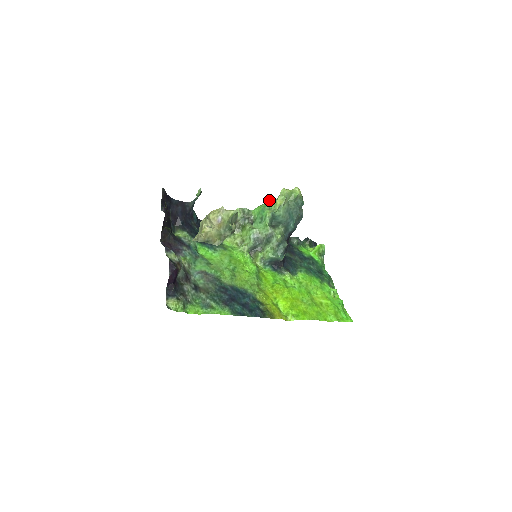
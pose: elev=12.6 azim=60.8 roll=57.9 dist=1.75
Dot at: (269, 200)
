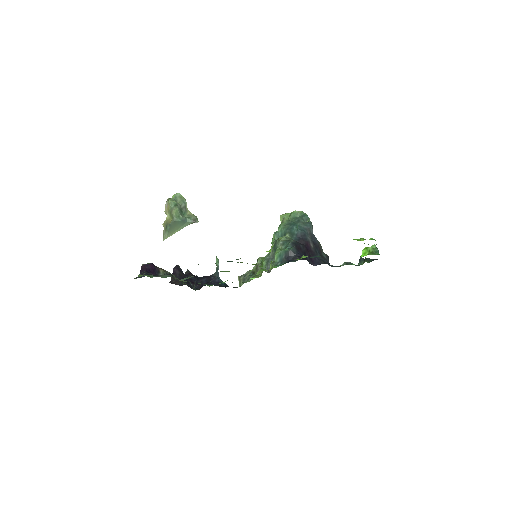
Dot at: occluded
